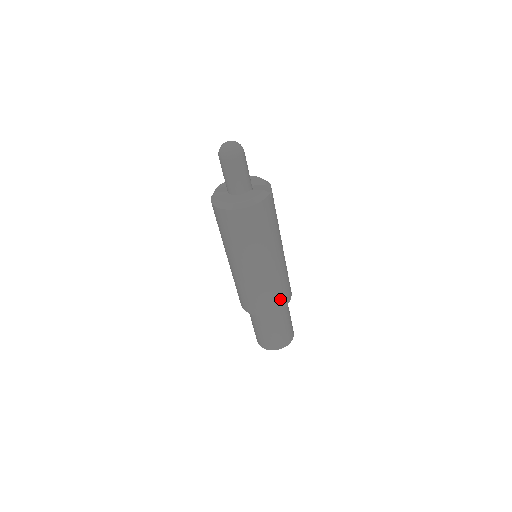
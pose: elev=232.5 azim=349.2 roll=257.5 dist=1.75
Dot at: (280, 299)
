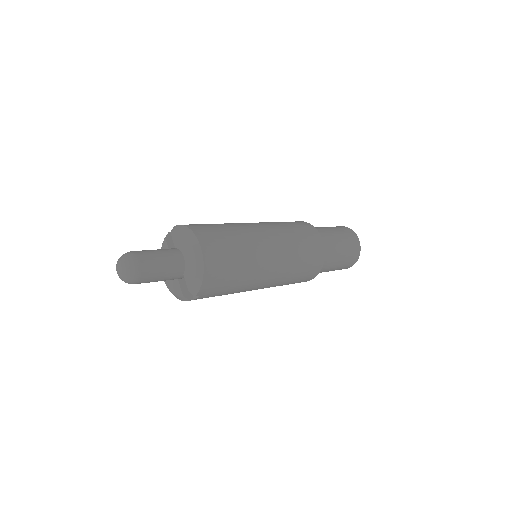
Dot at: occluded
